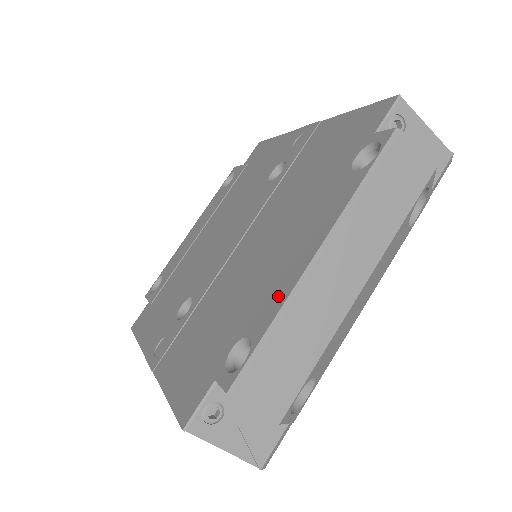
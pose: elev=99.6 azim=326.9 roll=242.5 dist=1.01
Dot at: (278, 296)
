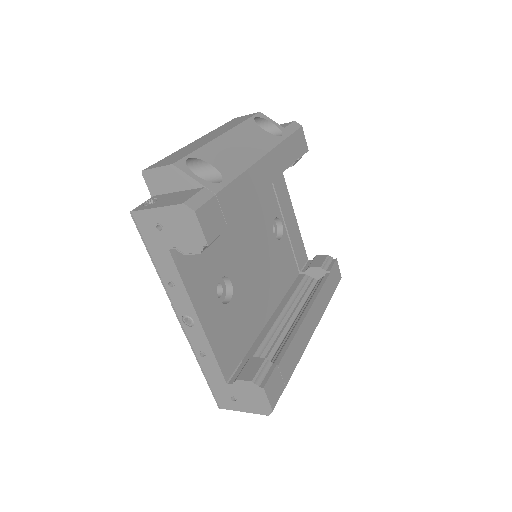
Dot at: occluded
